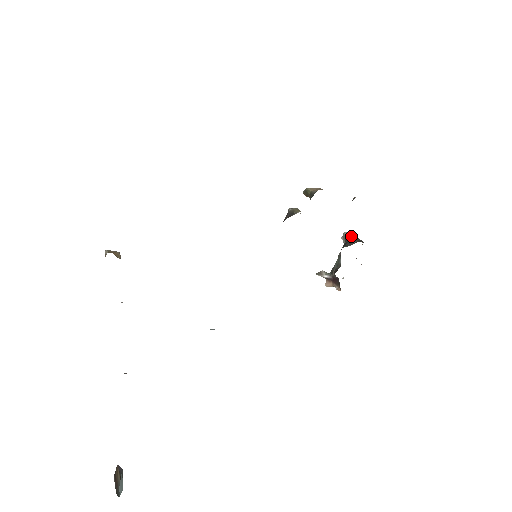
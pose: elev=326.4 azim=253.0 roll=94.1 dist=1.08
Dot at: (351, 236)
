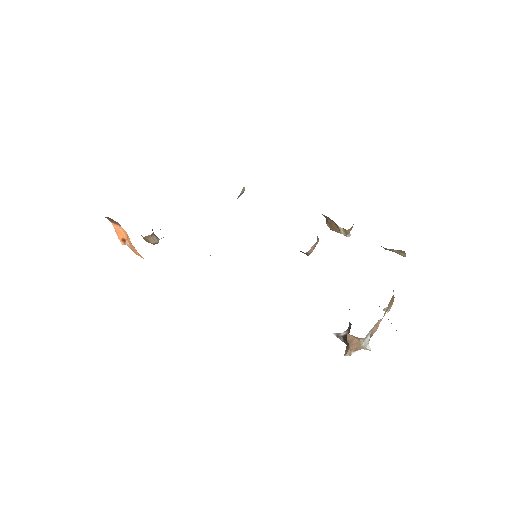
Dot at: occluded
